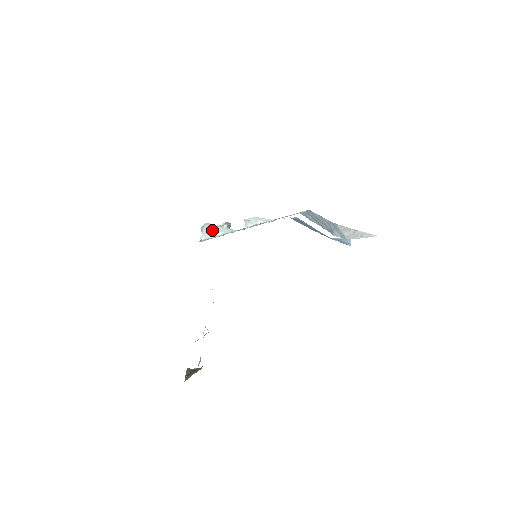
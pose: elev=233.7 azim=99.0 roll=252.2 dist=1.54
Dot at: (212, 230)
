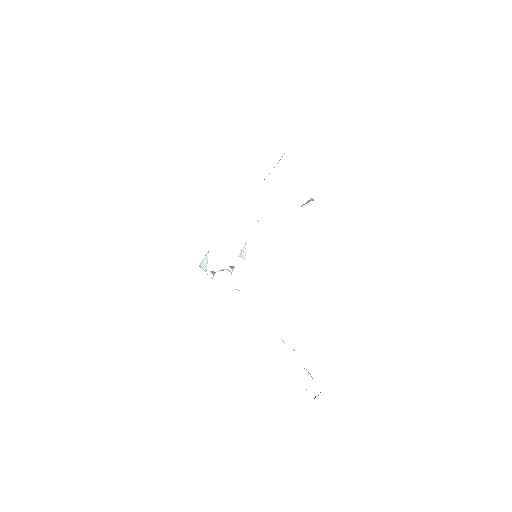
Dot at: (203, 258)
